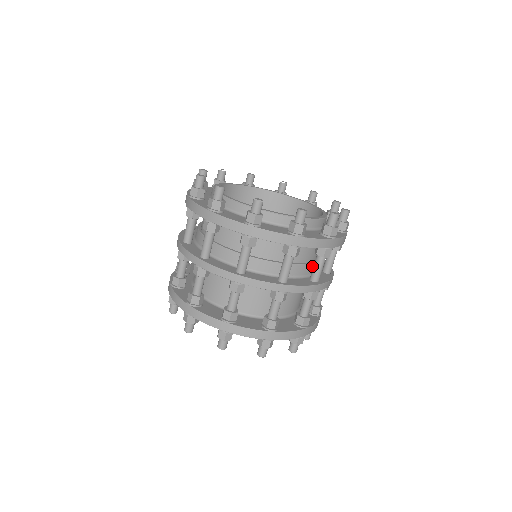
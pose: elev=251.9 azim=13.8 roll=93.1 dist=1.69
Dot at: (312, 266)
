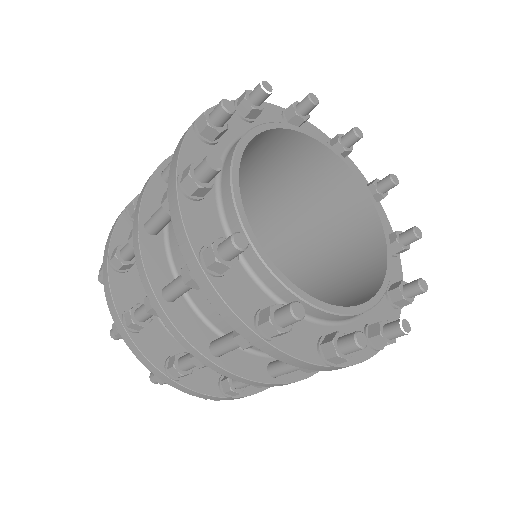
Dot at: occluded
